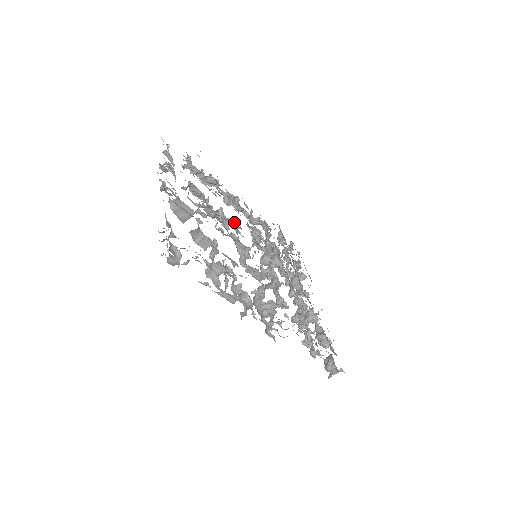
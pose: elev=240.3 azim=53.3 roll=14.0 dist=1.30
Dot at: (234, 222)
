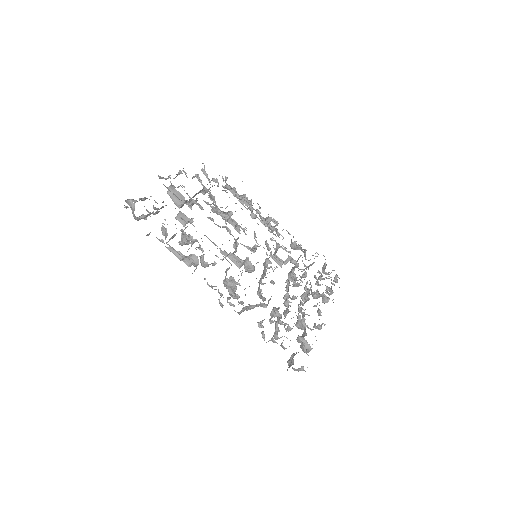
Dot at: (254, 232)
